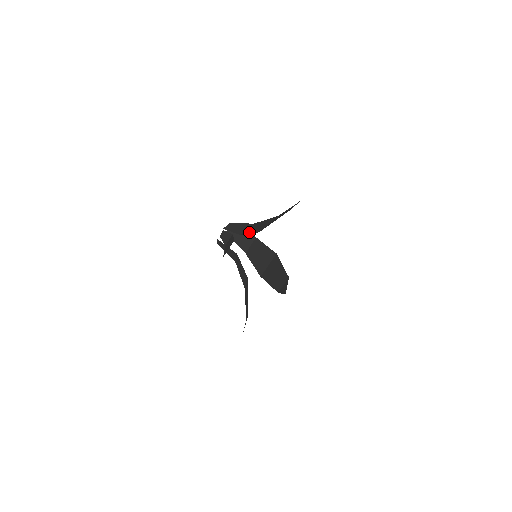
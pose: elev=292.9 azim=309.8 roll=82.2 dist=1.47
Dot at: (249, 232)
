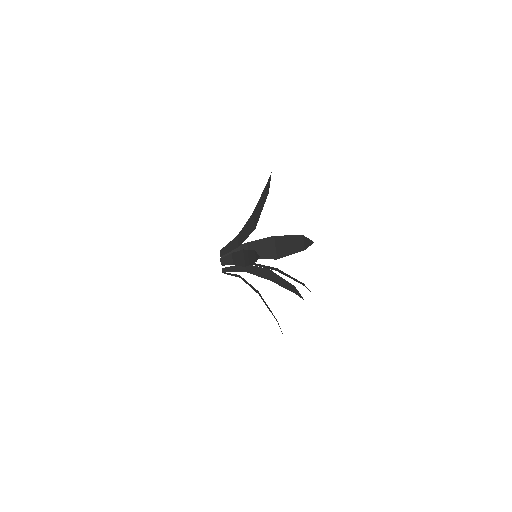
Dot at: (245, 238)
